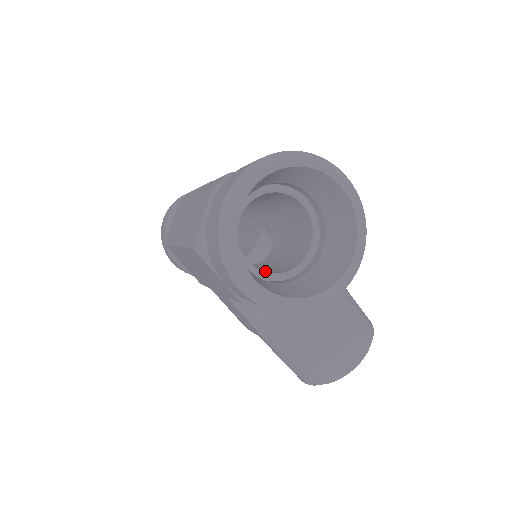
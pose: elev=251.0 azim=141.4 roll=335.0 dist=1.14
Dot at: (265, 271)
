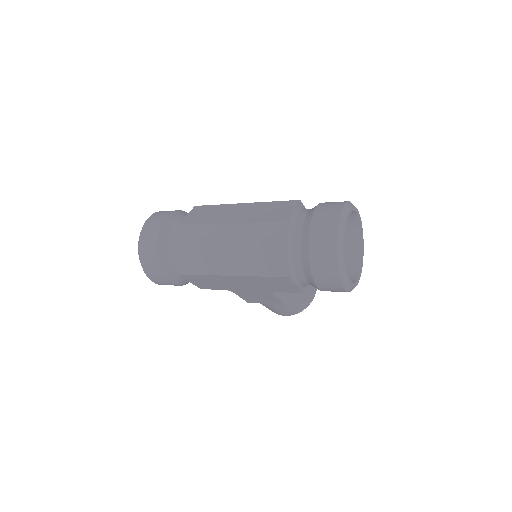
Dot at: occluded
